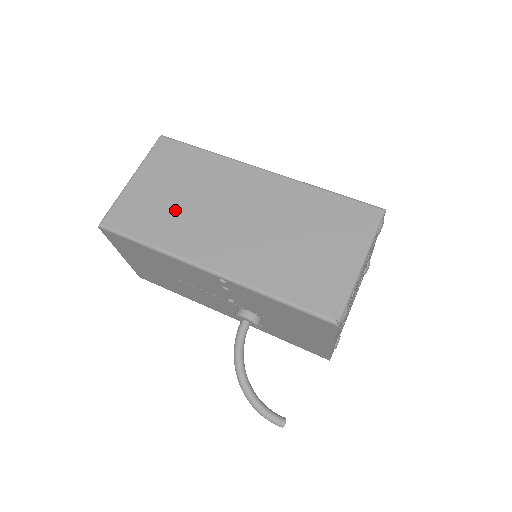
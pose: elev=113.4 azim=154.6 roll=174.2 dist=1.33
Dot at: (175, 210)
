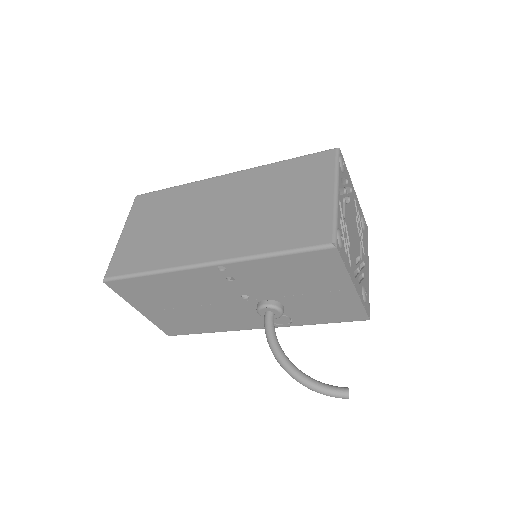
Dot at: (163, 237)
